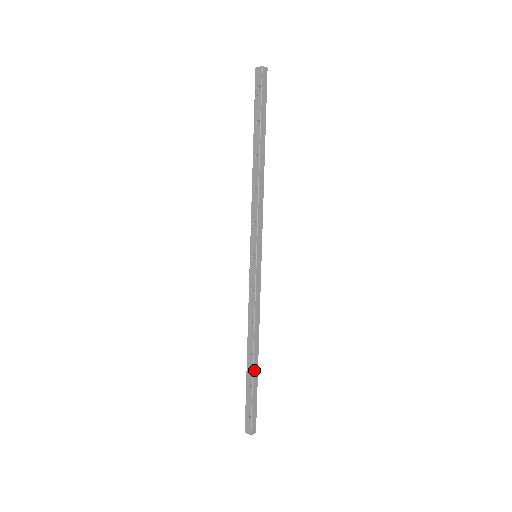
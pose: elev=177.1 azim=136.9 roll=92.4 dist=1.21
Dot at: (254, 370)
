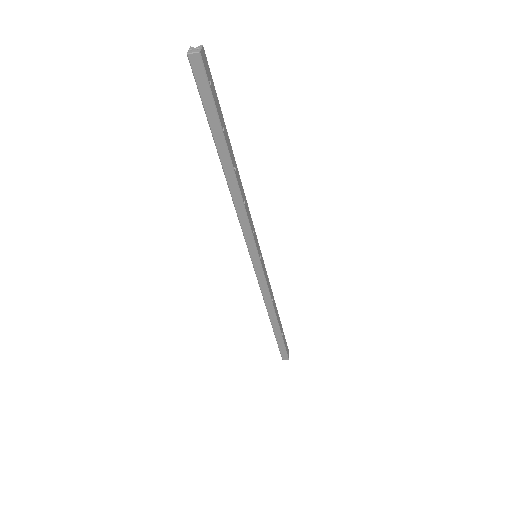
Dot at: (274, 329)
